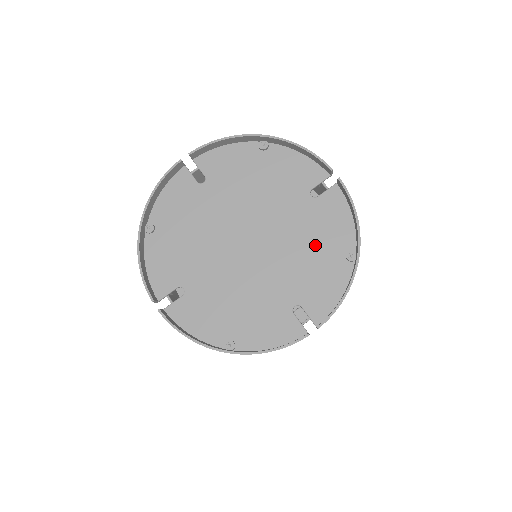
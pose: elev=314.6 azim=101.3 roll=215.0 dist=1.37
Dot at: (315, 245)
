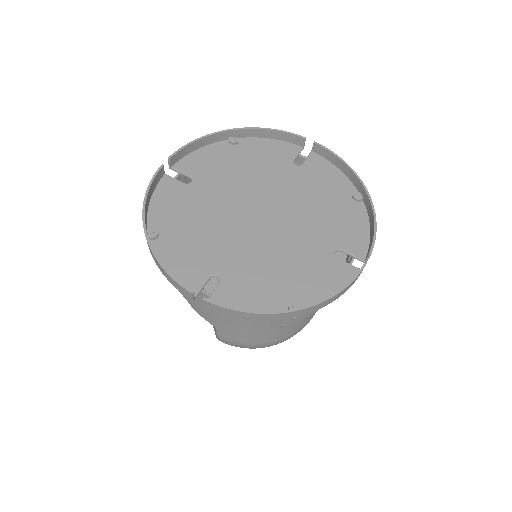
Dot at: (322, 199)
